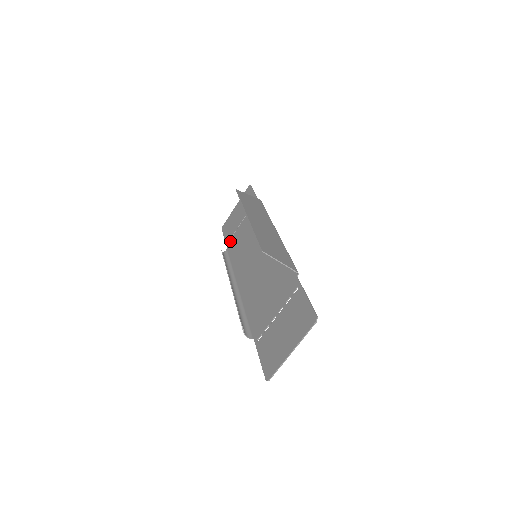
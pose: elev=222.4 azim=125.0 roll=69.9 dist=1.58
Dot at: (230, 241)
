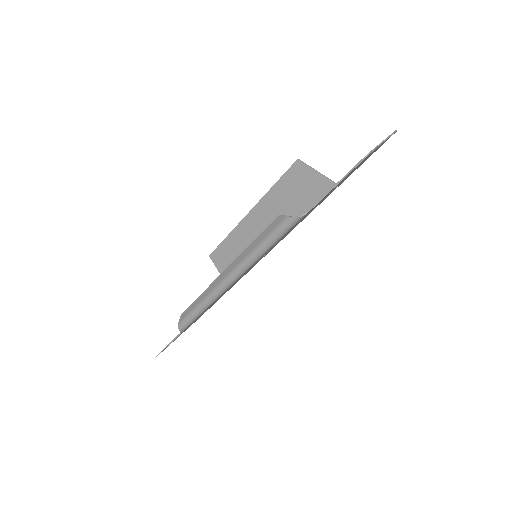
Dot at: occluded
